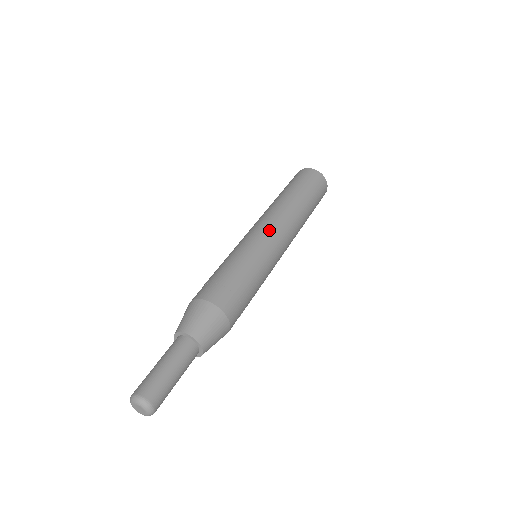
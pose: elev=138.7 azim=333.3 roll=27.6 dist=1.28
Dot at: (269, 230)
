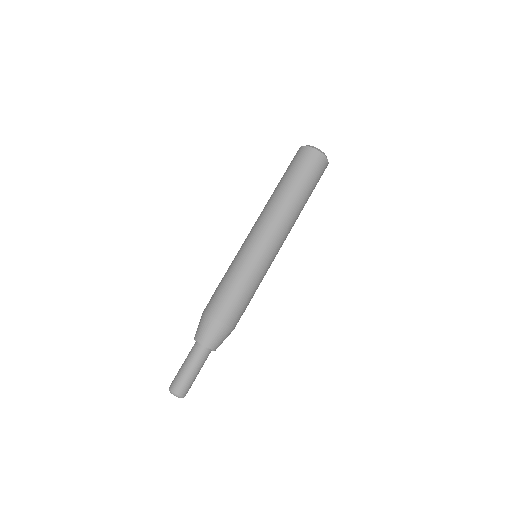
Dot at: (259, 236)
